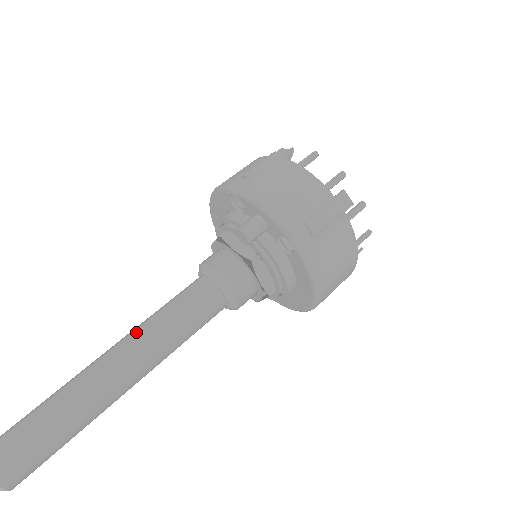
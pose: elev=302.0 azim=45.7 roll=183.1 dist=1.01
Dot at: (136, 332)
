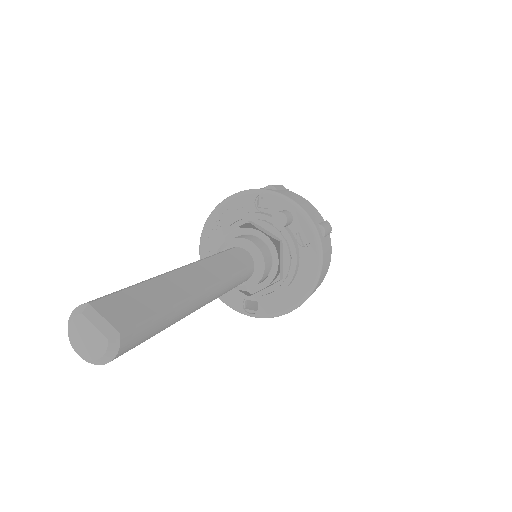
Dot at: (203, 261)
